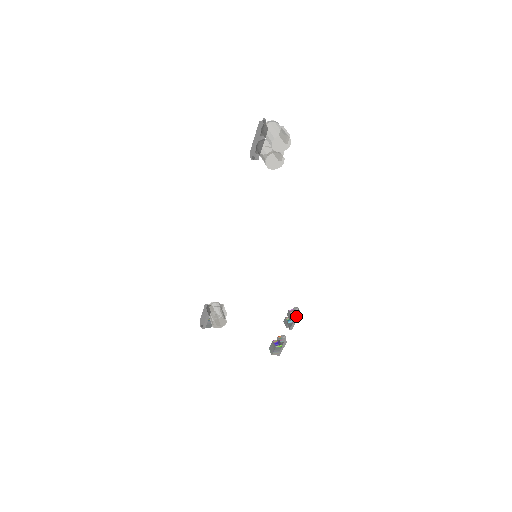
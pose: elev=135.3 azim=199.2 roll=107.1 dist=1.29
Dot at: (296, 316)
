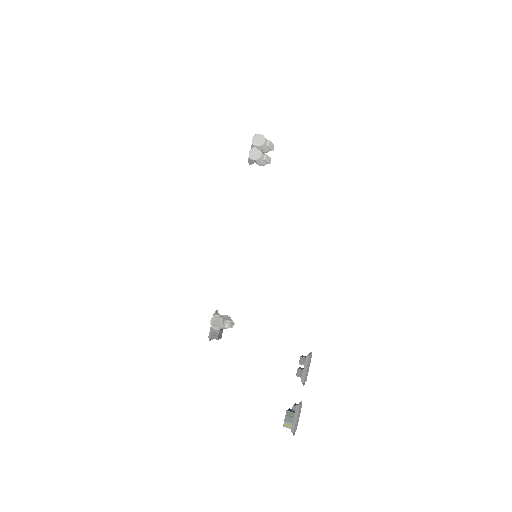
Dot at: (305, 359)
